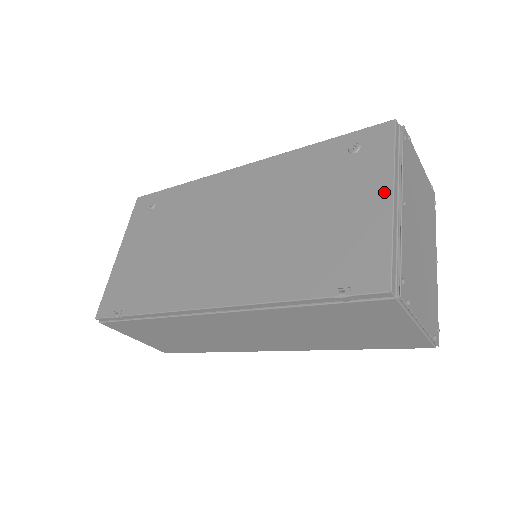
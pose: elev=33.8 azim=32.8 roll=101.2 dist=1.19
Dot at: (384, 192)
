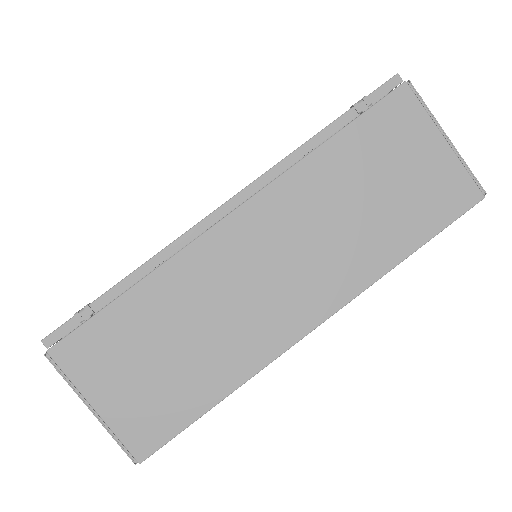
Dot at: occluded
